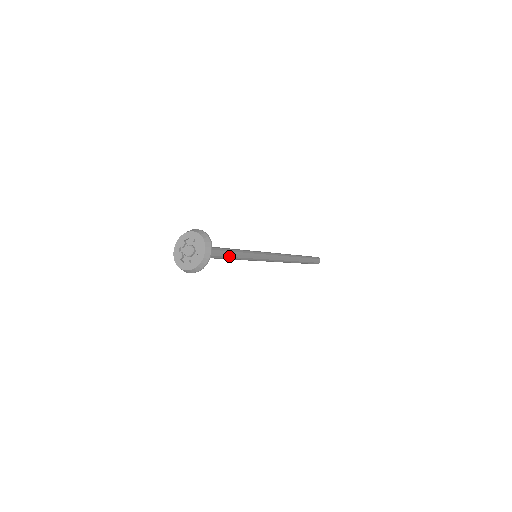
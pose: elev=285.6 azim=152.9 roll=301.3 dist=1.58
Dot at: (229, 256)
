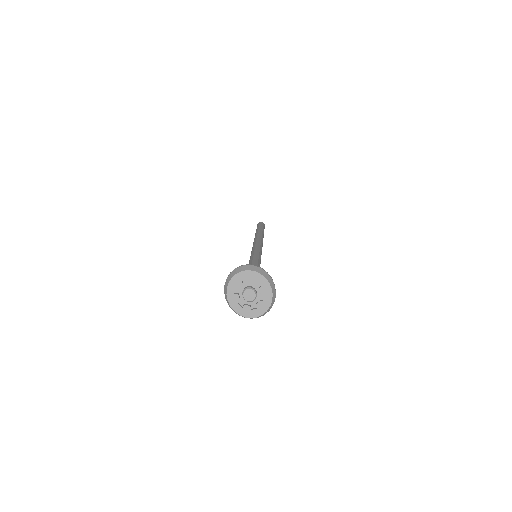
Dot at: occluded
